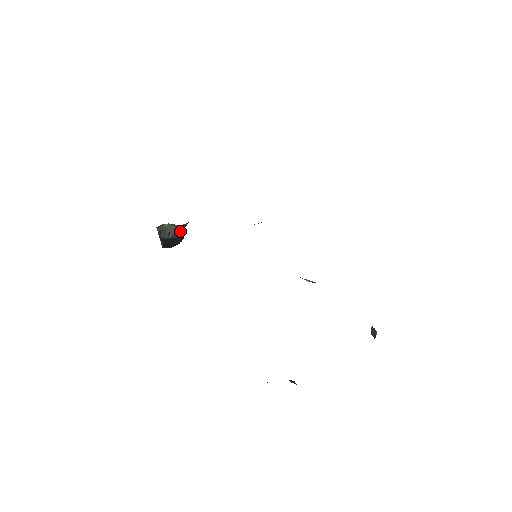
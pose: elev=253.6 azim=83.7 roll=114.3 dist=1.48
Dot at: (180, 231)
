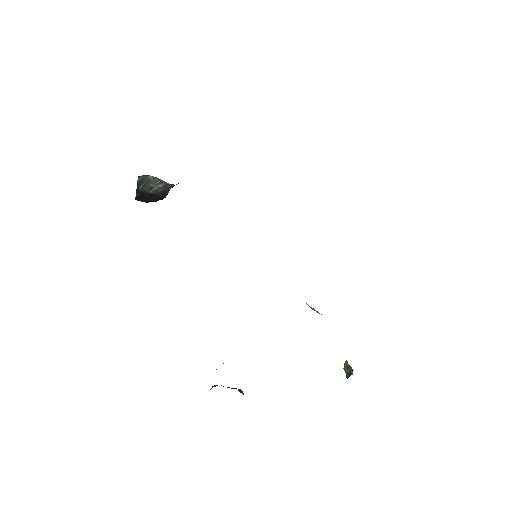
Dot at: (165, 189)
